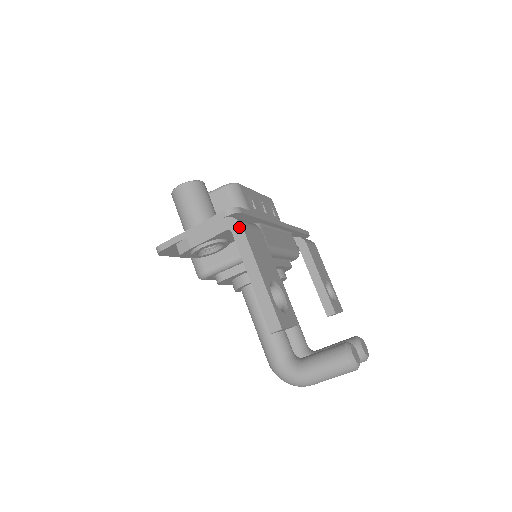
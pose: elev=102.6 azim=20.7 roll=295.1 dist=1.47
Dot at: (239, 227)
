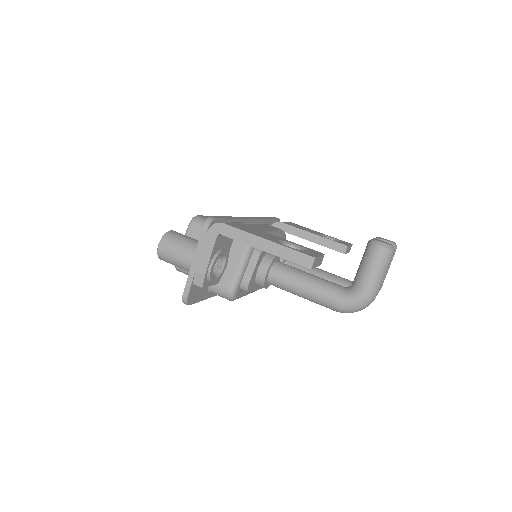
Dot at: (222, 226)
